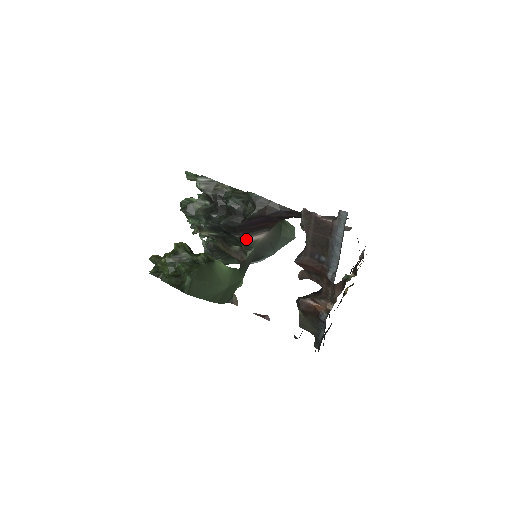
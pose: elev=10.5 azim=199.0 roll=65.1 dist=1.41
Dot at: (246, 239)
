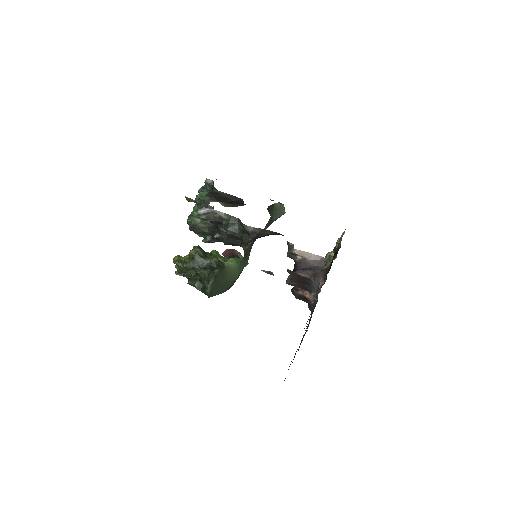
Dot at: occluded
